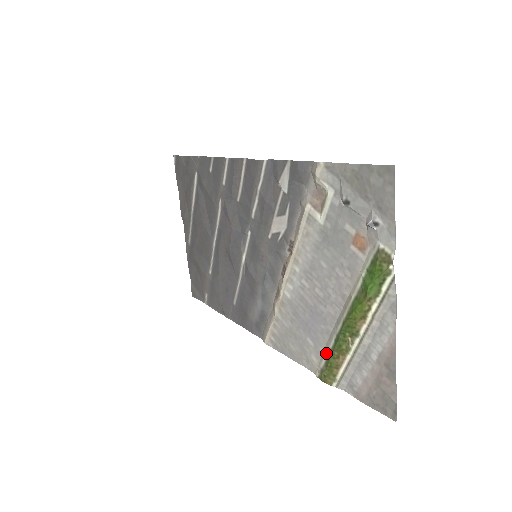
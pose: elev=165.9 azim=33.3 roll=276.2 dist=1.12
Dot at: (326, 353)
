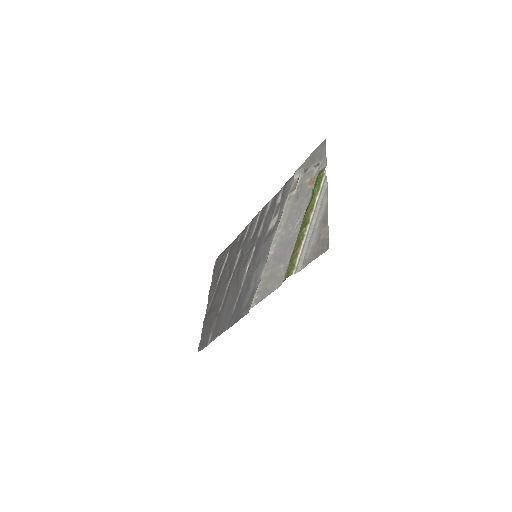
Dot at: occluded
